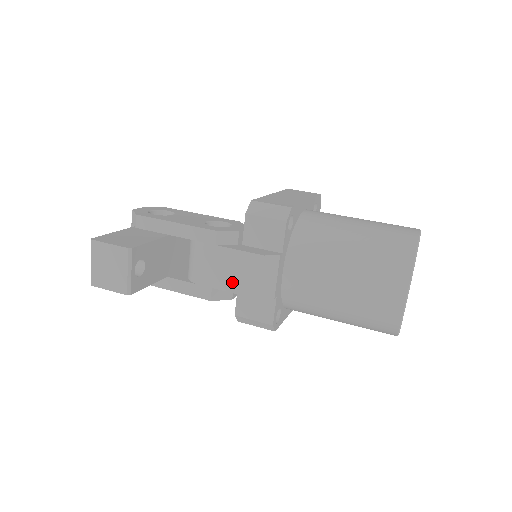
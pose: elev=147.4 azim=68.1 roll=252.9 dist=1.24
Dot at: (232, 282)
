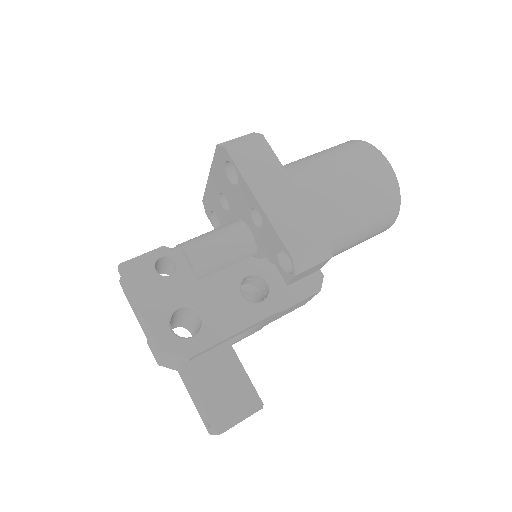
Dot at: occluded
